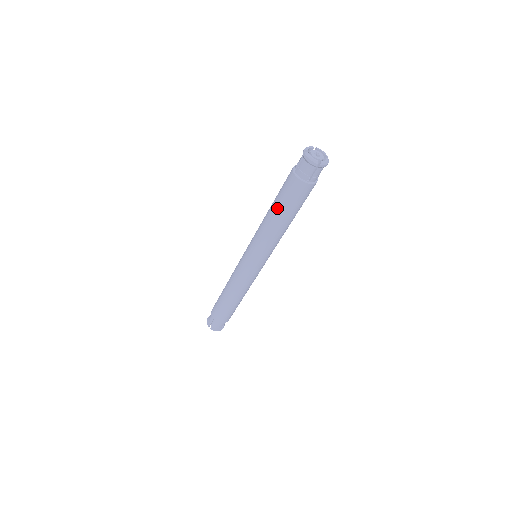
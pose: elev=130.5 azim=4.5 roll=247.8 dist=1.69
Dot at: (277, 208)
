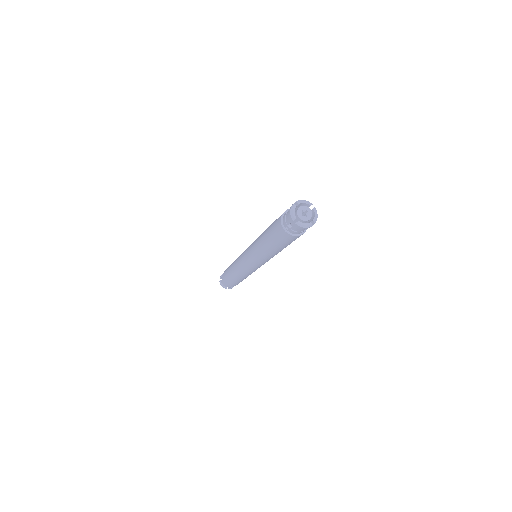
Dot at: (276, 248)
